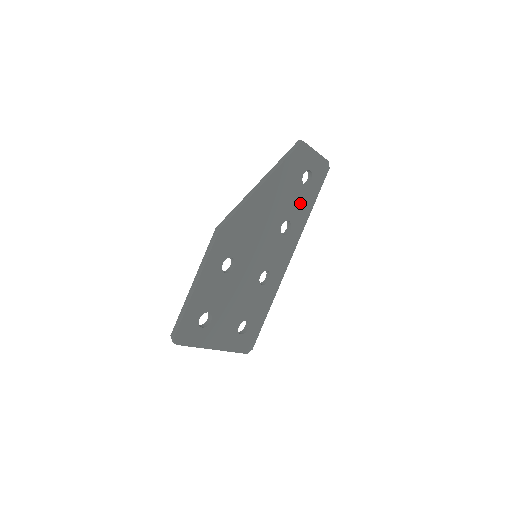
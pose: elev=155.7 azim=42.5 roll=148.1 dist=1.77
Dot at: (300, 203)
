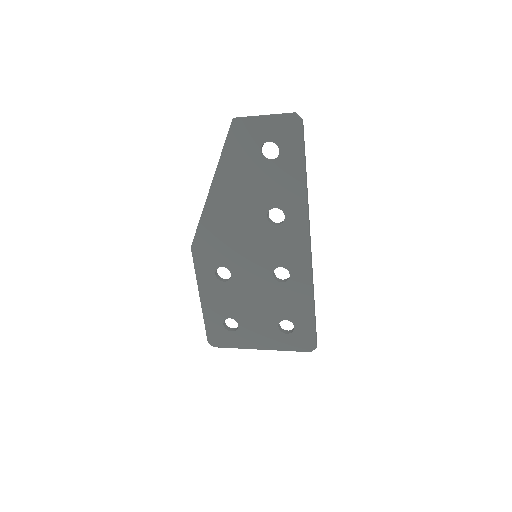
Dot at: (279, 182)
